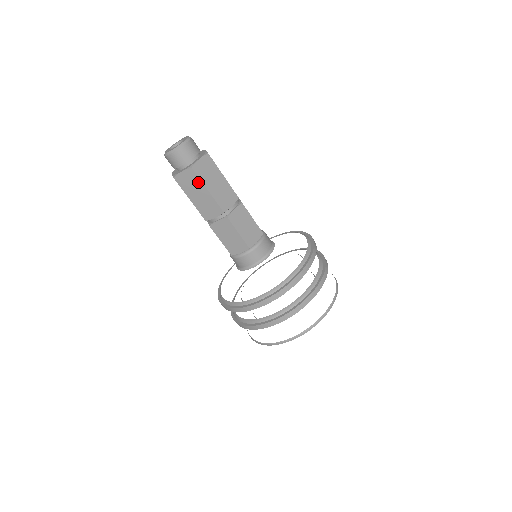
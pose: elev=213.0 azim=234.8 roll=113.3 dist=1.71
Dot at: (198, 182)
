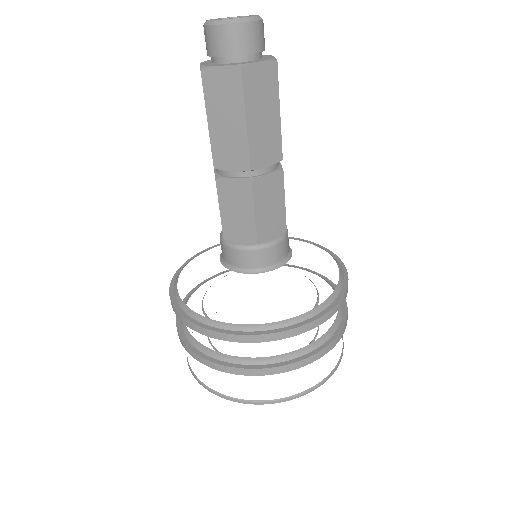
Dot at: (238, 99)
